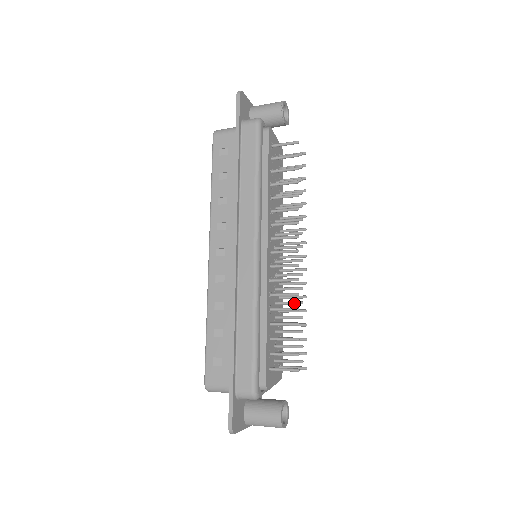
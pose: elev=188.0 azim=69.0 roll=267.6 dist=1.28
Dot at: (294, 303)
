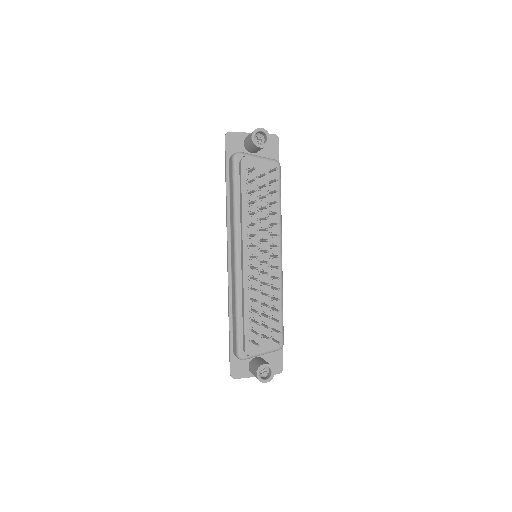
Dot at: (265, 295)
